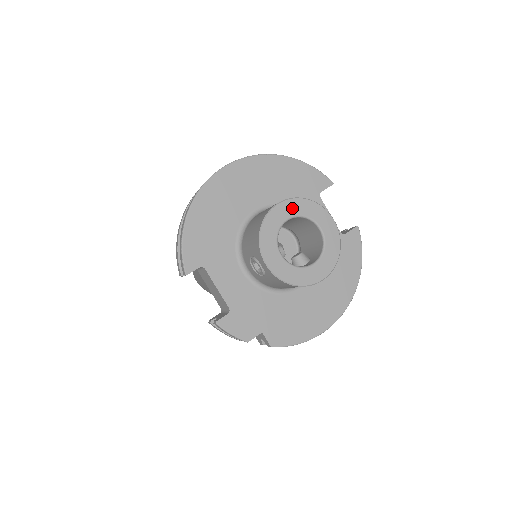
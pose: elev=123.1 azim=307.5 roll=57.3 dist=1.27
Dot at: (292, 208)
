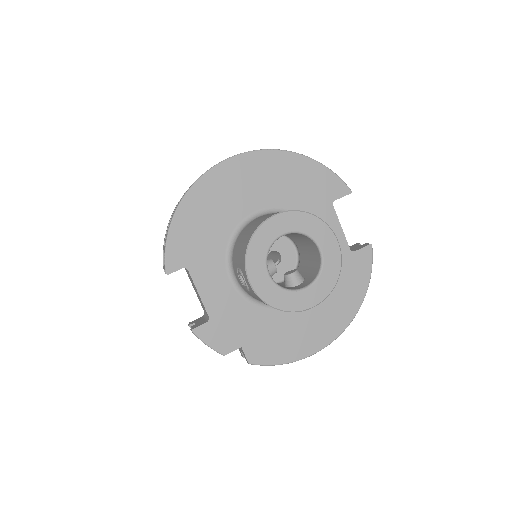
Dot at: (290, 222)
